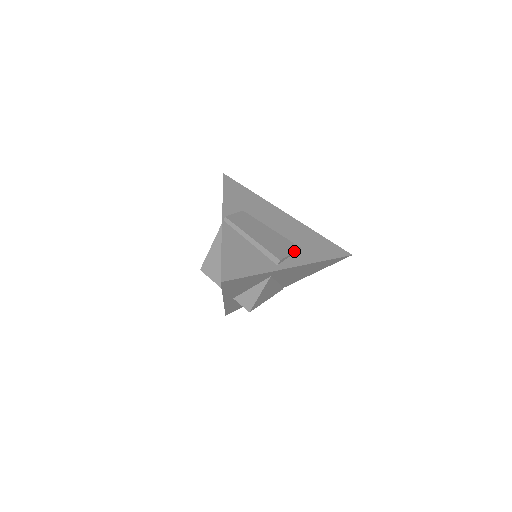
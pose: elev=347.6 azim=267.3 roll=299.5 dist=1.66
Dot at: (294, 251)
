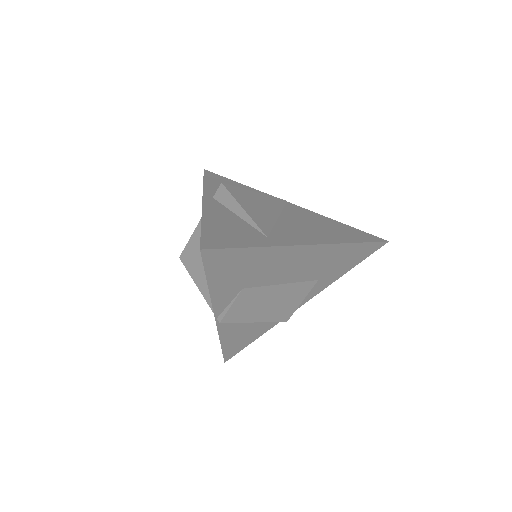
Dot at: (307, 294)
